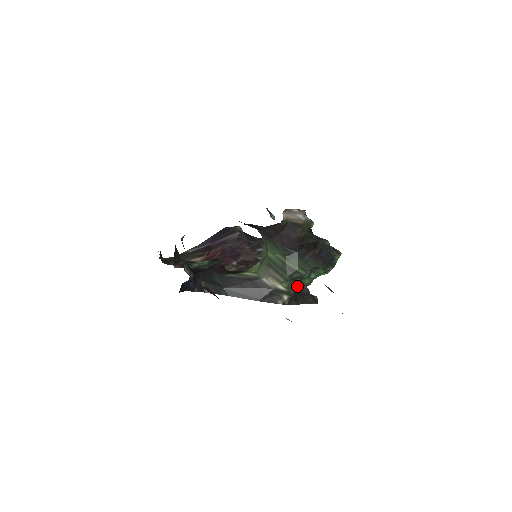
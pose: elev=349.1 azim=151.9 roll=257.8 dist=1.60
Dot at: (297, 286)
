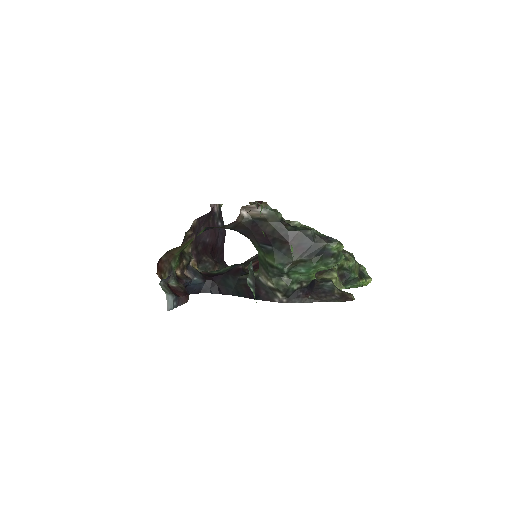
Dot at: (286, 282)
